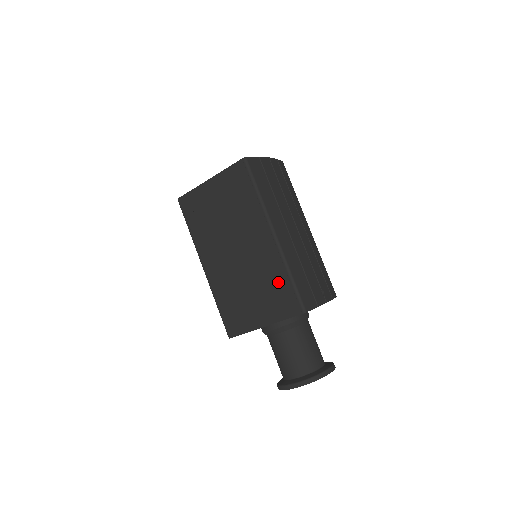
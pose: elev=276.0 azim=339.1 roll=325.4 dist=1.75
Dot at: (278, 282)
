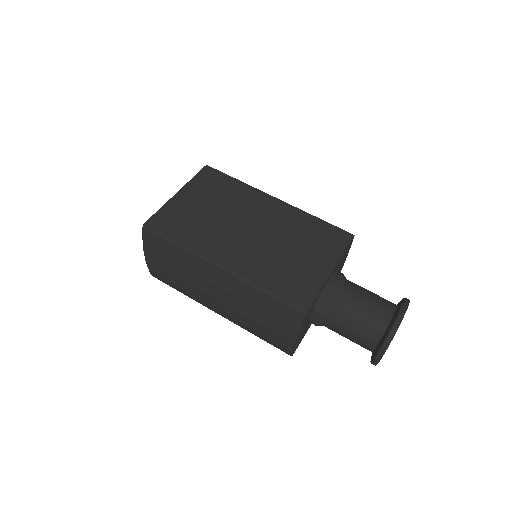
Dot at: (311, 228)
